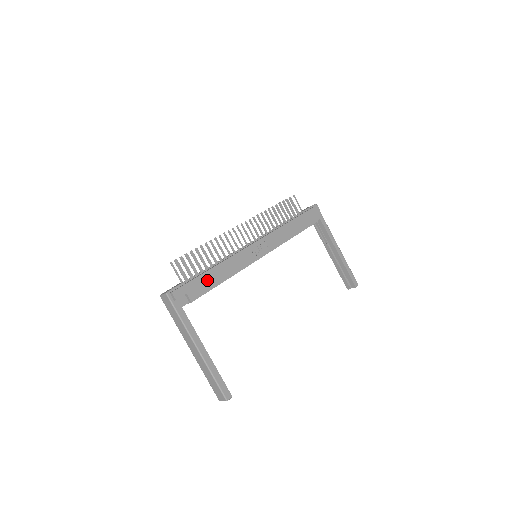
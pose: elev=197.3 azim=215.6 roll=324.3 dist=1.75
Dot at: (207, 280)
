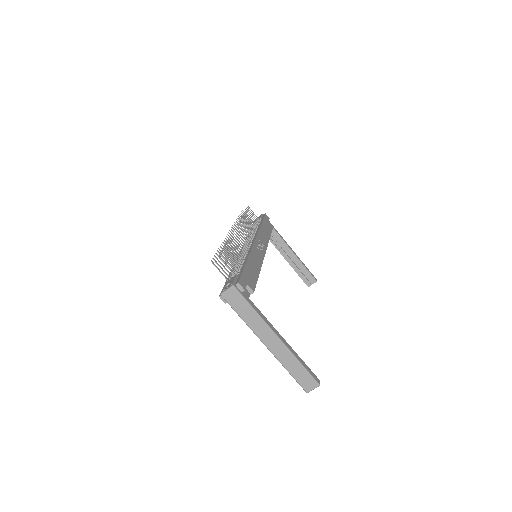
Dot at: (250, 272)
